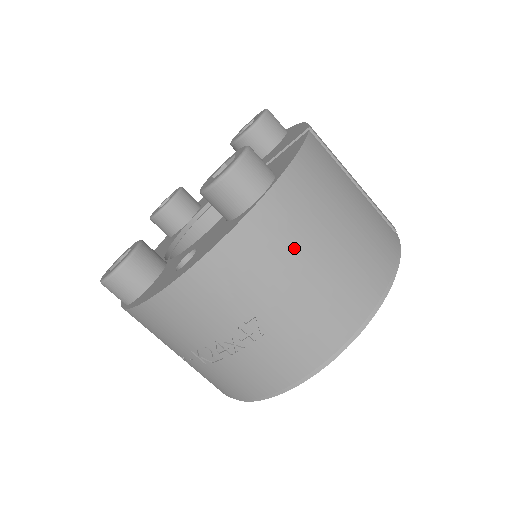
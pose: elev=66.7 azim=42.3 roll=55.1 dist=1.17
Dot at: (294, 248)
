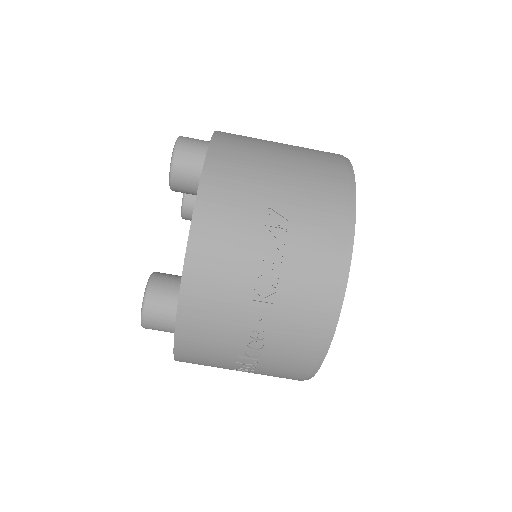
Dot at: (256, 157)
